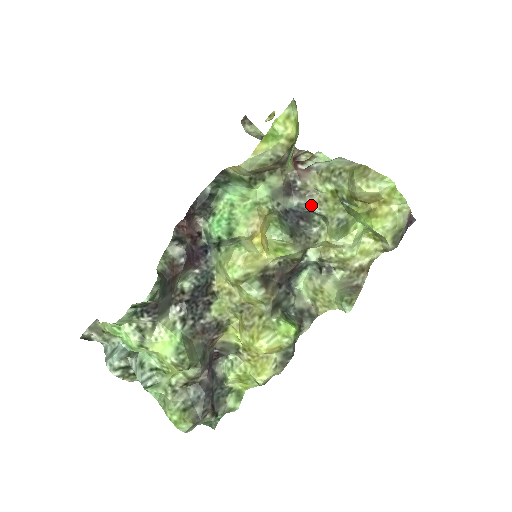
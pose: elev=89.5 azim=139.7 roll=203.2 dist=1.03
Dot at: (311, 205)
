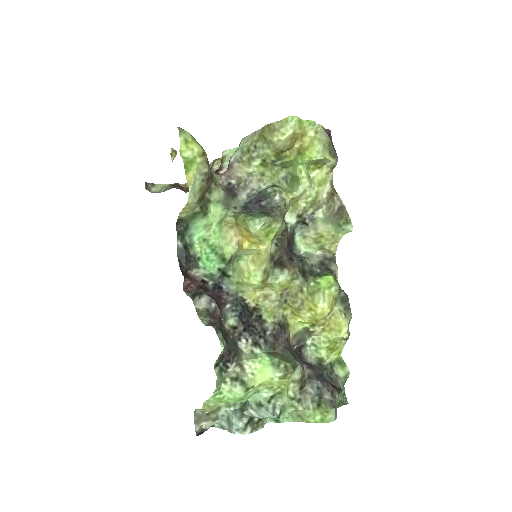
Dot at: (256, 188)
